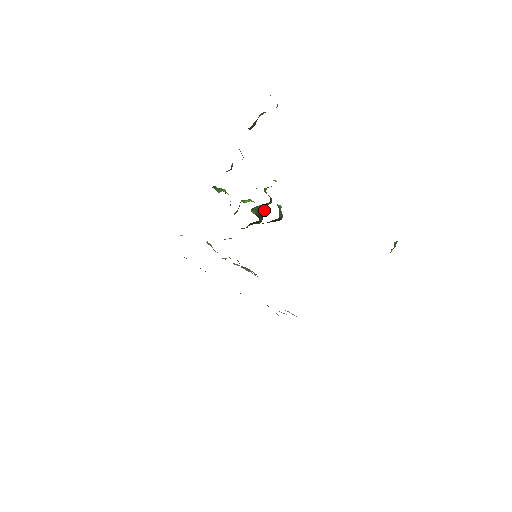
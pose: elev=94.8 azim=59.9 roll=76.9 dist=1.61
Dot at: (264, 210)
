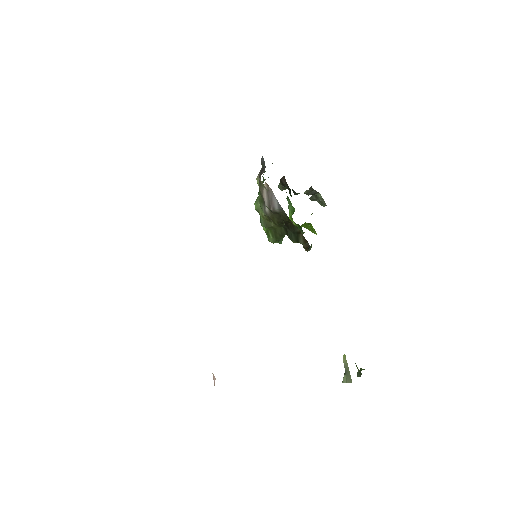
Dot at: occluded
